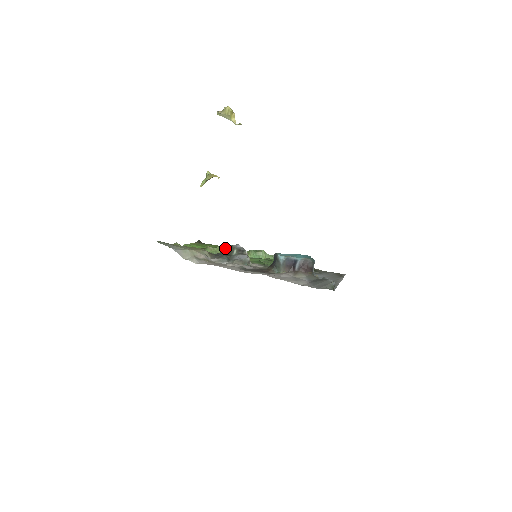
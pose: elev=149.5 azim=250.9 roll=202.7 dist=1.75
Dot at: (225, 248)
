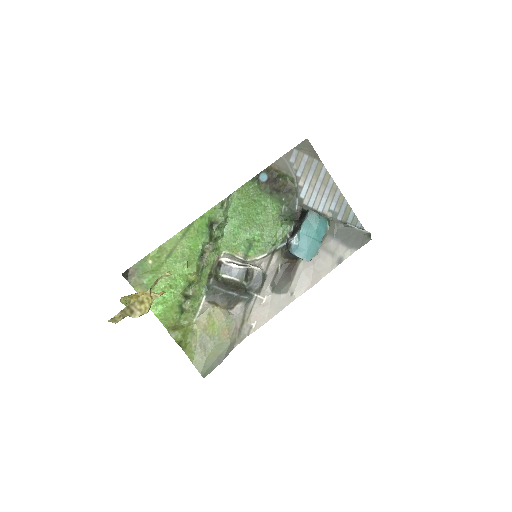
Dot at: (200, 271)
